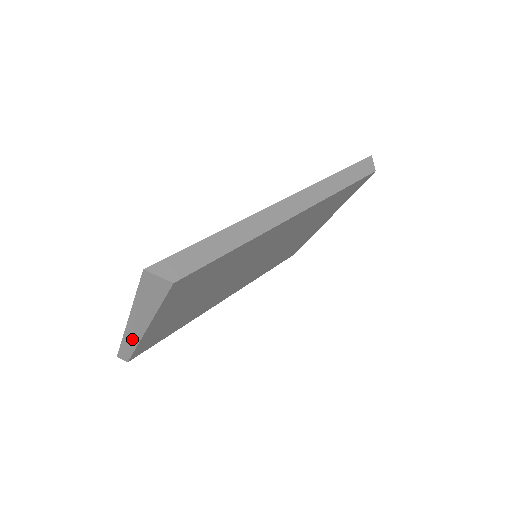
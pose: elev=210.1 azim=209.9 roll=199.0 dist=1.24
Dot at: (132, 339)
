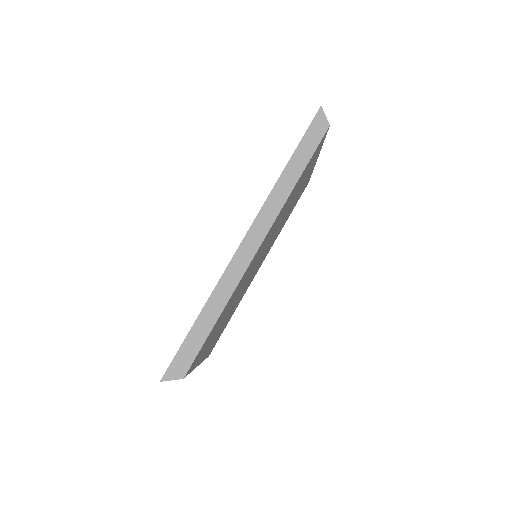
Dot at: occluded
